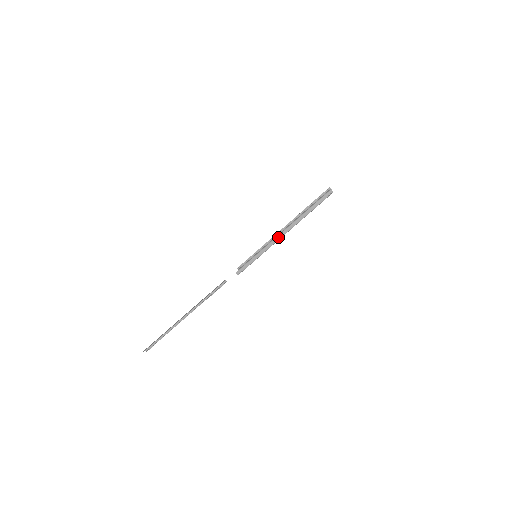
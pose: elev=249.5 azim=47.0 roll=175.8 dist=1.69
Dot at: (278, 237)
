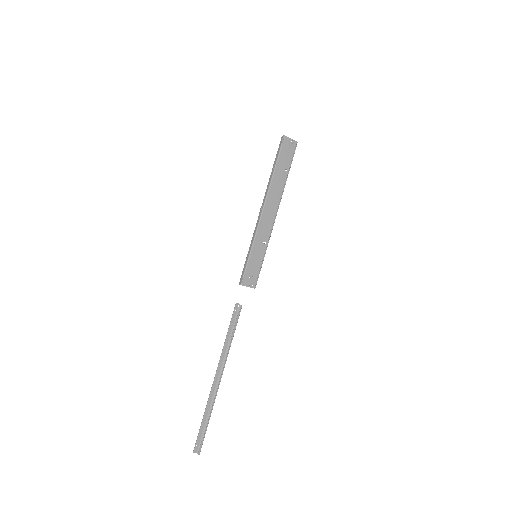
Dot at: (259, 217)
